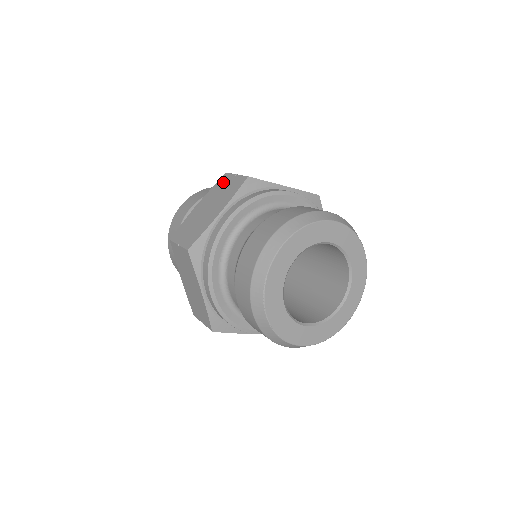
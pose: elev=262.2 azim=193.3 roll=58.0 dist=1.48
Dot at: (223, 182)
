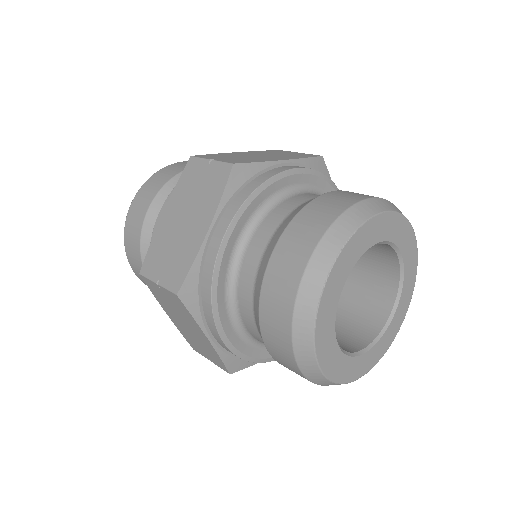
Dot at: (279, 151)
